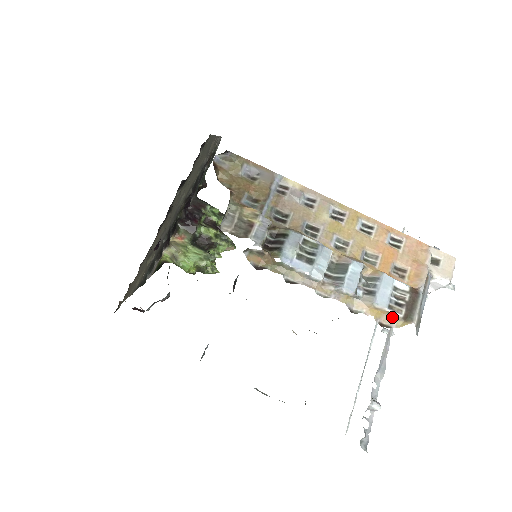
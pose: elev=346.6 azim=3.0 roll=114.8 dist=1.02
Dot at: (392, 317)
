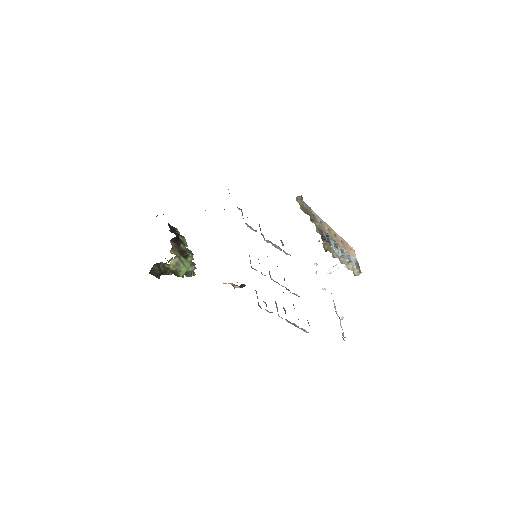
Dot at: (357, 271)
